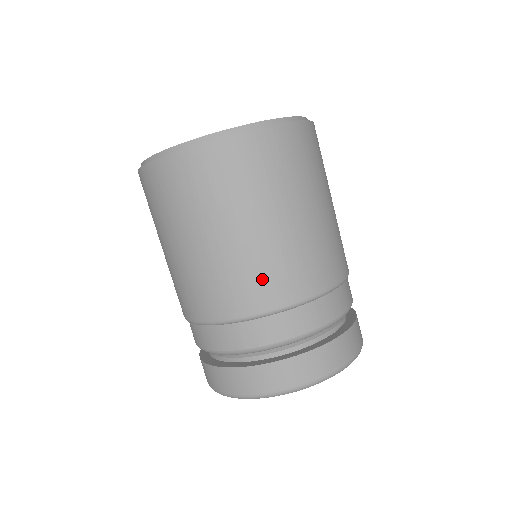
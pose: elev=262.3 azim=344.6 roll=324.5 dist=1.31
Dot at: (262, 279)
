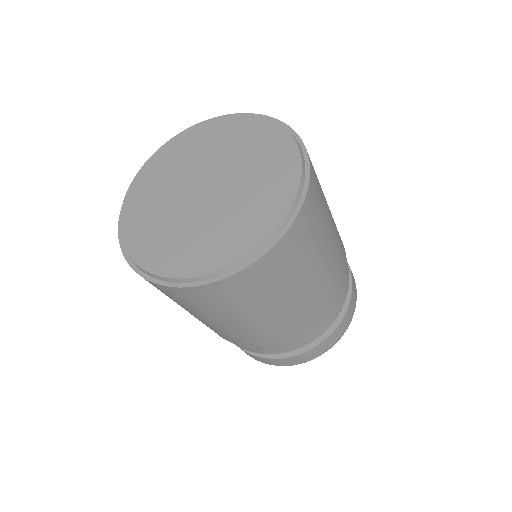
Dot at: (257, 339)
